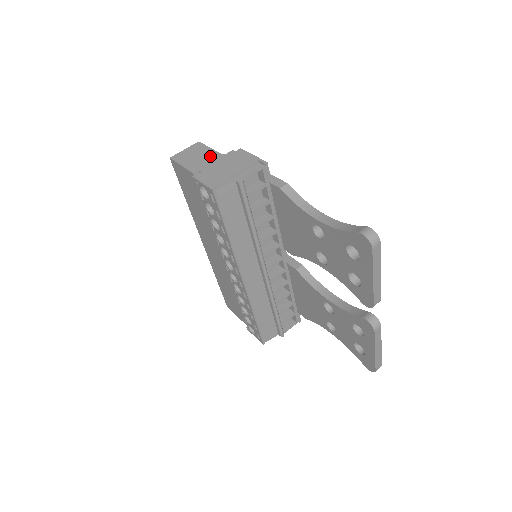
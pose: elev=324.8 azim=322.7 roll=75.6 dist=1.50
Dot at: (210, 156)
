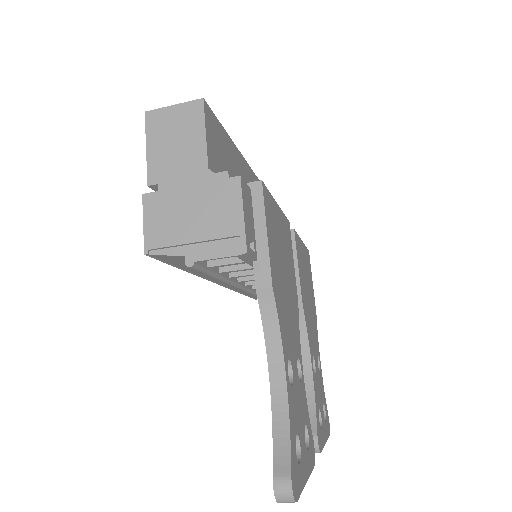
Dot at: (191, 159)
